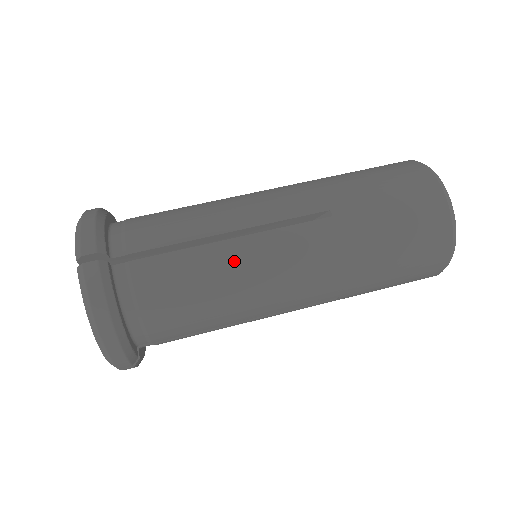
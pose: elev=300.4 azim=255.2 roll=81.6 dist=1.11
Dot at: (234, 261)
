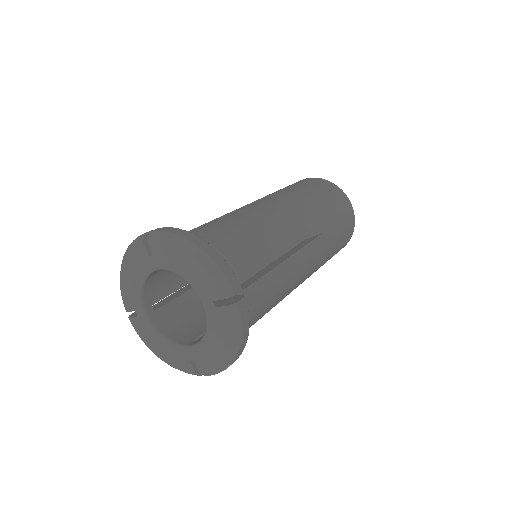
Dot at: (290, 275)
